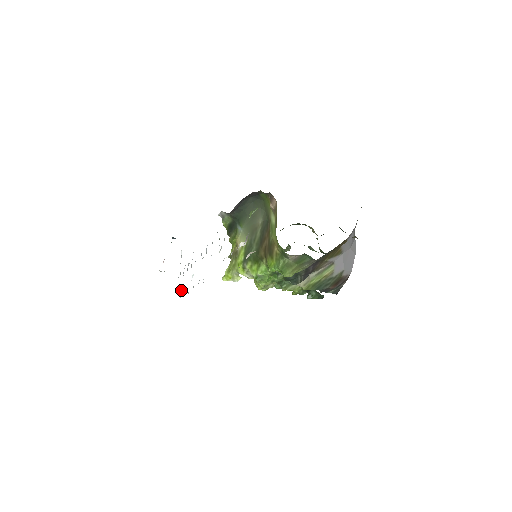
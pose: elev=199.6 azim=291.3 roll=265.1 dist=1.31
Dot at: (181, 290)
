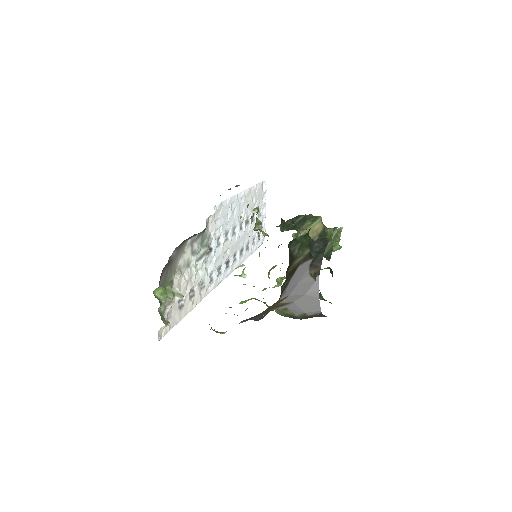
Dot at: (256, 233)
